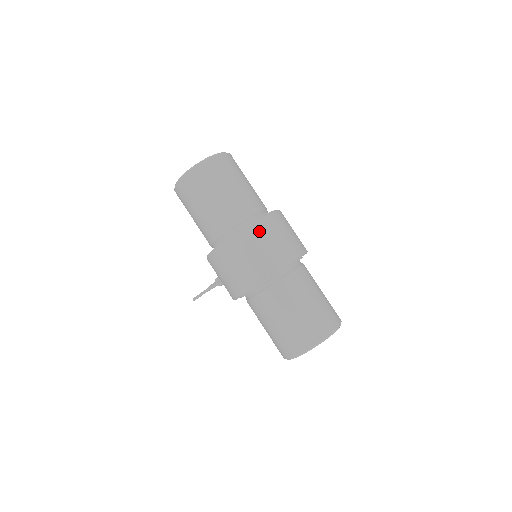
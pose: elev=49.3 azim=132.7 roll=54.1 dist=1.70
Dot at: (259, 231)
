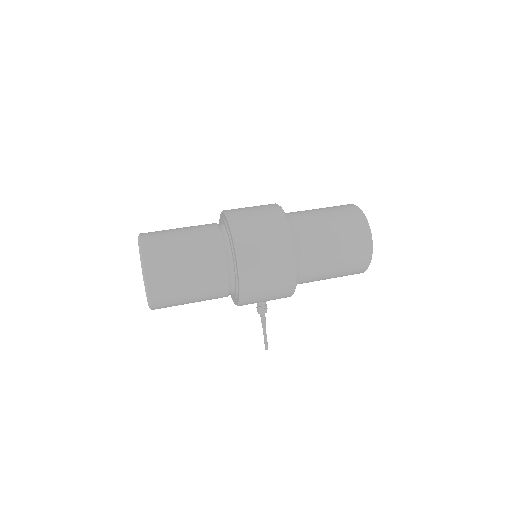
Dot at: (243, 228)
